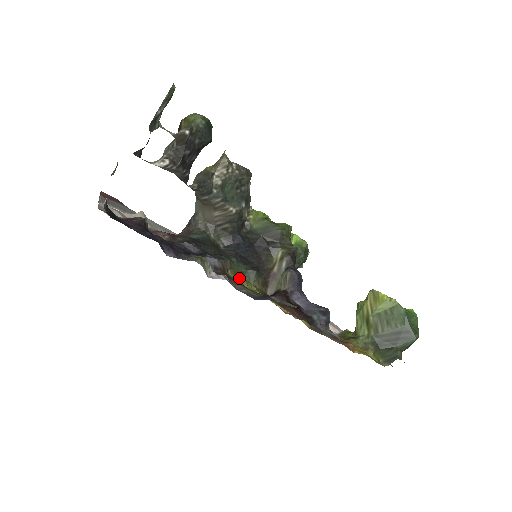
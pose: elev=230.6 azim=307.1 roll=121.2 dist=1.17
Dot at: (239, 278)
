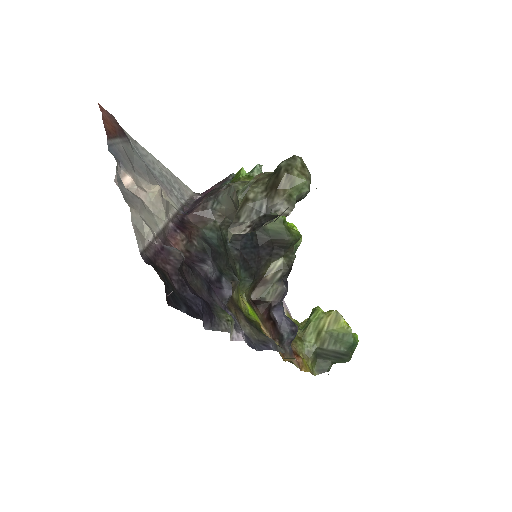
Dot at: (239, 295)
